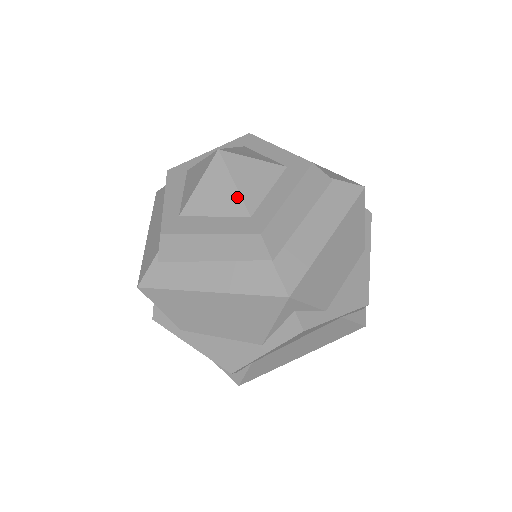
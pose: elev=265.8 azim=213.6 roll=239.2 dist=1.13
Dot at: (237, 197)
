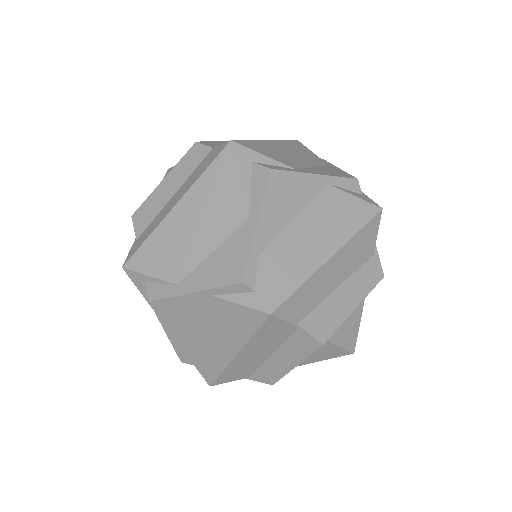
Dot at: occluded
